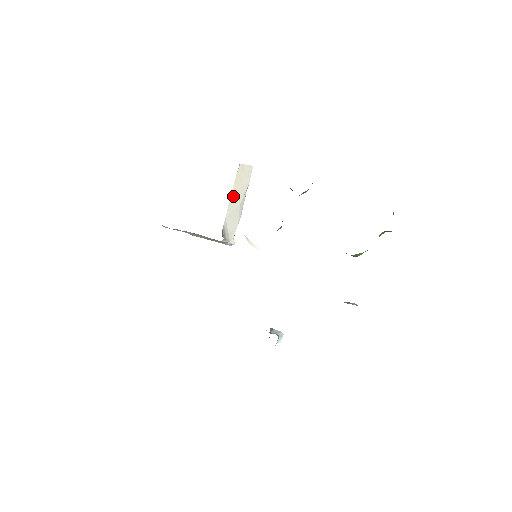
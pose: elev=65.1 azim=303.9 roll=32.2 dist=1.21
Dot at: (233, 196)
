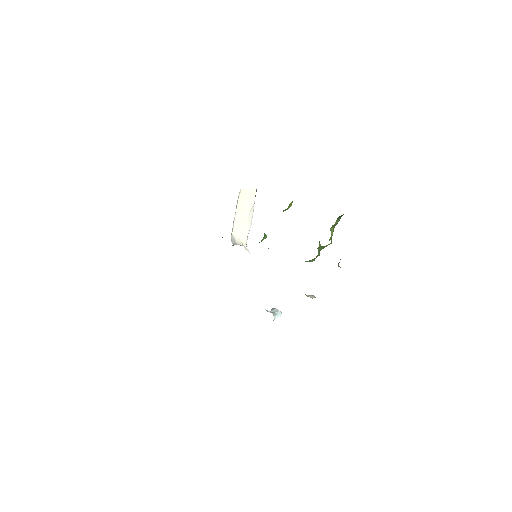
Dot at: (238, 213)
